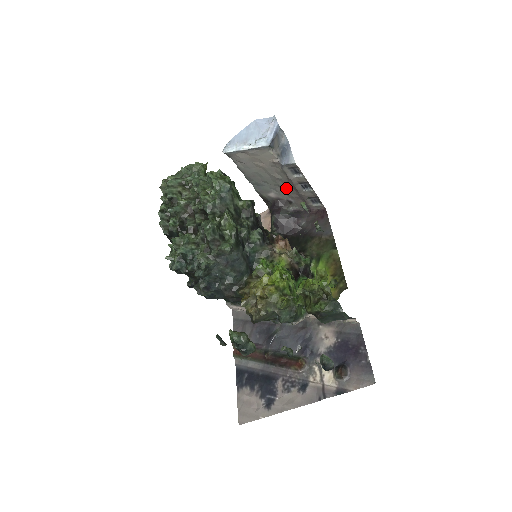
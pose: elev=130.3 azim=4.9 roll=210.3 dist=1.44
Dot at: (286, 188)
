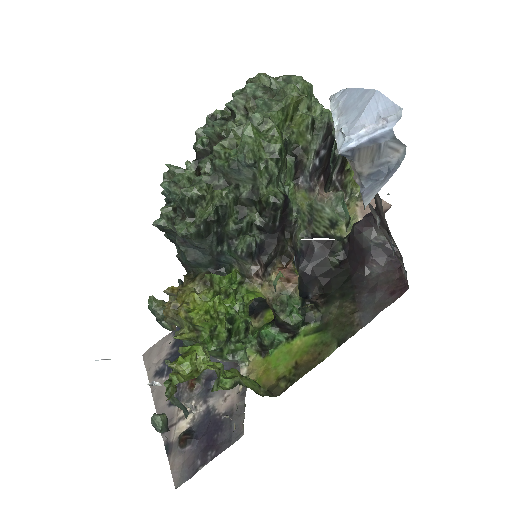
Dot at: occluded
